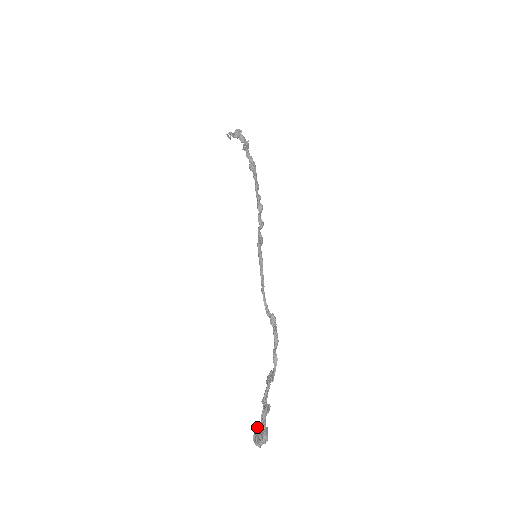
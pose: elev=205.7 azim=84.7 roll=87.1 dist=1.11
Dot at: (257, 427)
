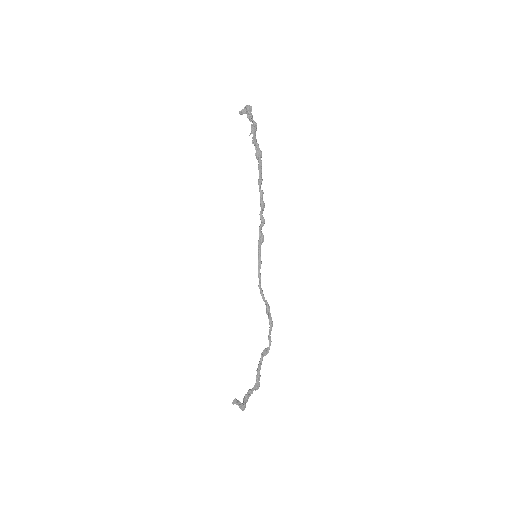
Dot at: (247, 393)
